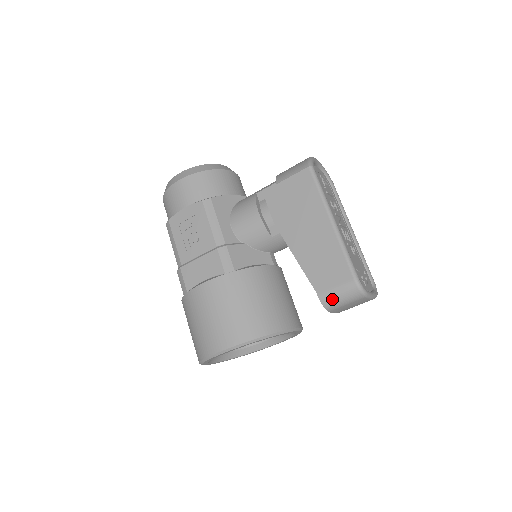
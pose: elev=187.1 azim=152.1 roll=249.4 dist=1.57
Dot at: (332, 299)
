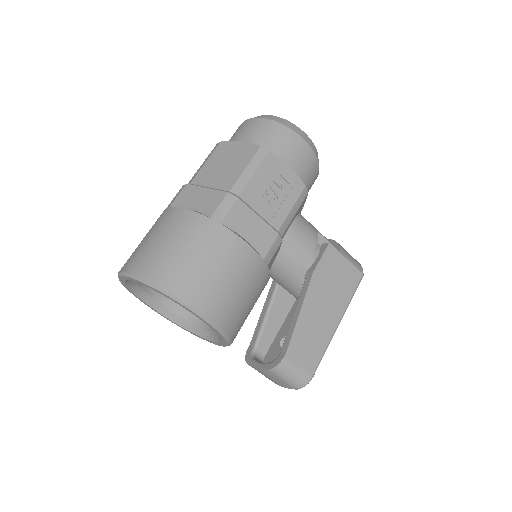
Dot at: (287, 370)
